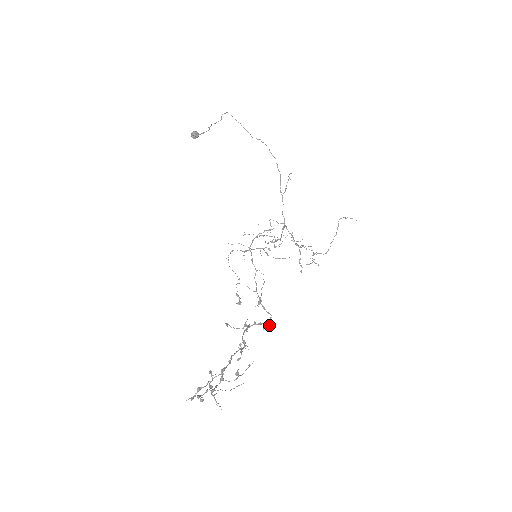
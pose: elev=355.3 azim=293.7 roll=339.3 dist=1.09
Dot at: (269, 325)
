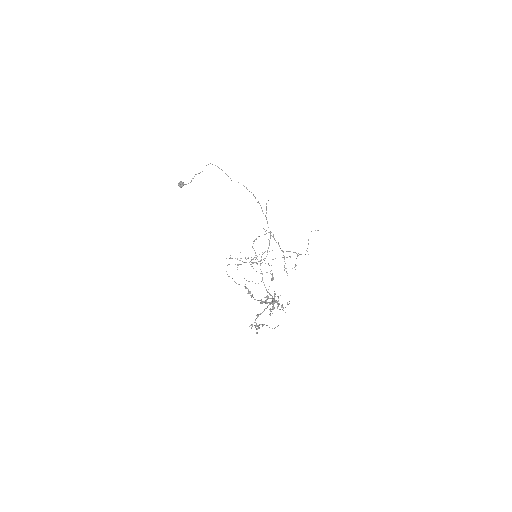
Dot at: (278, 304)
